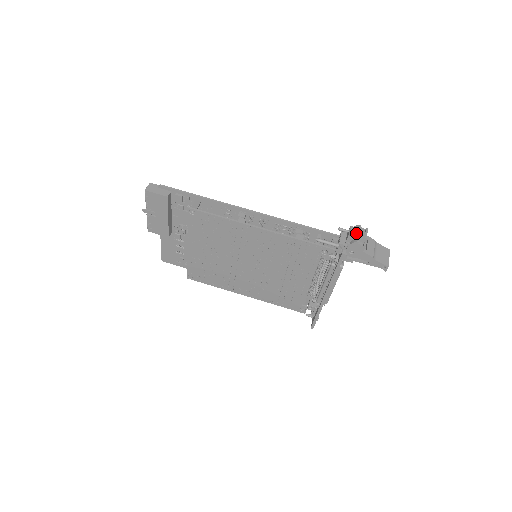
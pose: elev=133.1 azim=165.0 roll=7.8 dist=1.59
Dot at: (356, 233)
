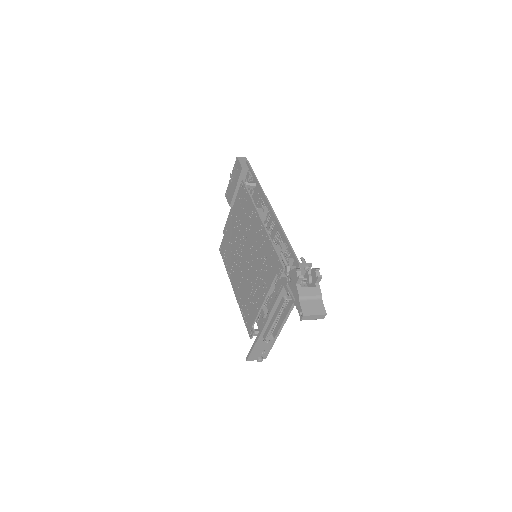
Dot at: (312, 274)
